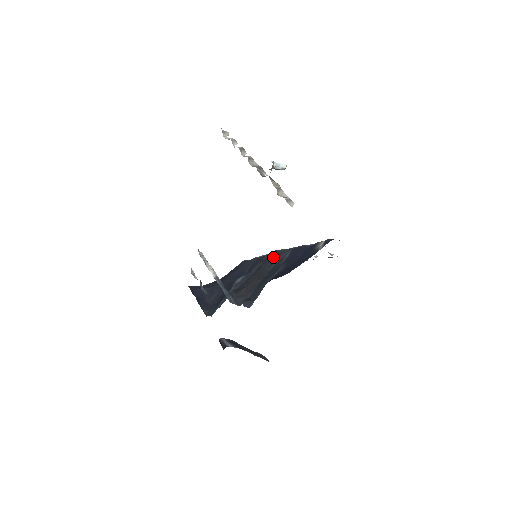
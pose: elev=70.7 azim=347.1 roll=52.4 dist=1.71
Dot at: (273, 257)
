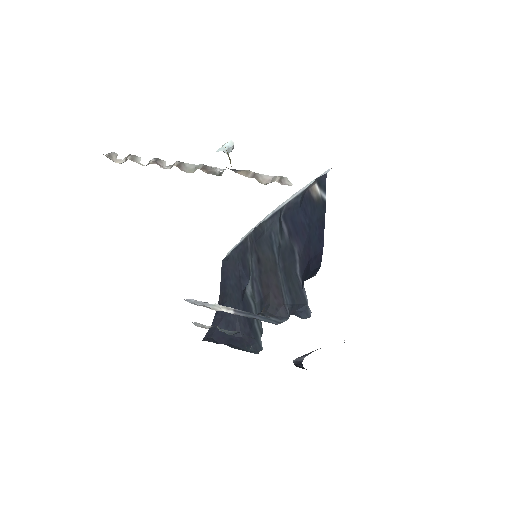
Dot at: (262, 239)
